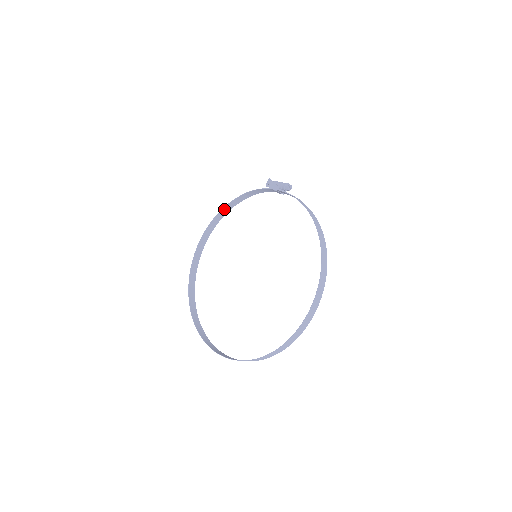
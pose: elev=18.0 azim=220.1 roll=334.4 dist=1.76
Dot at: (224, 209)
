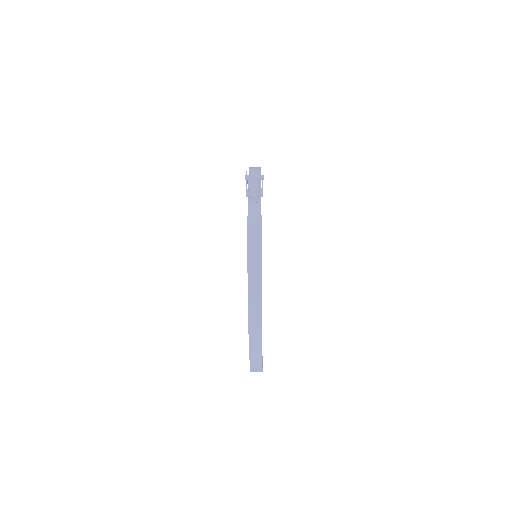
Dot at: occluded
